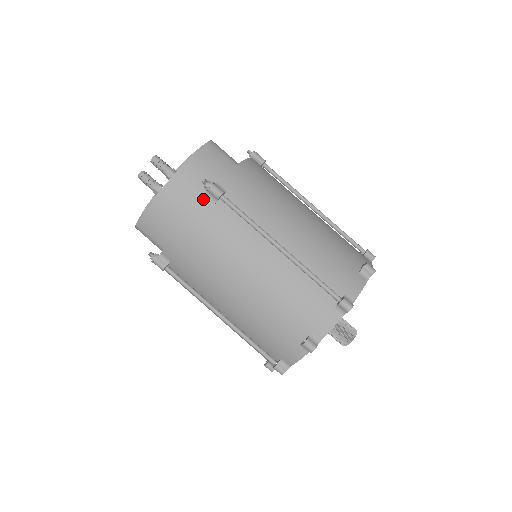
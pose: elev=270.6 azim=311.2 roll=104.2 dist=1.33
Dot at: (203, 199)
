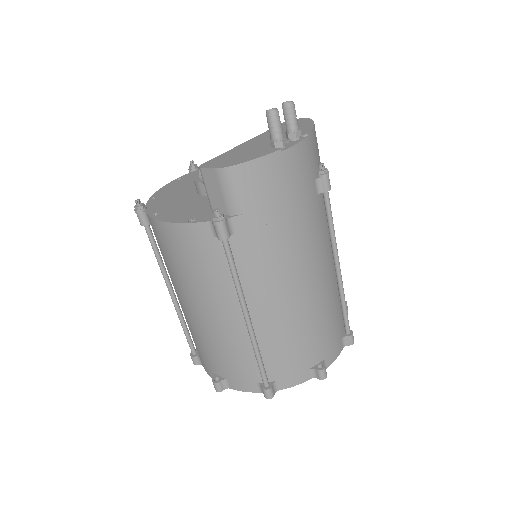
Dot at: (313, 183)
